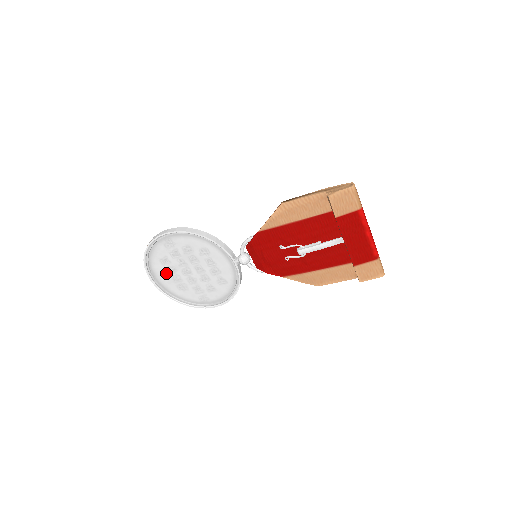
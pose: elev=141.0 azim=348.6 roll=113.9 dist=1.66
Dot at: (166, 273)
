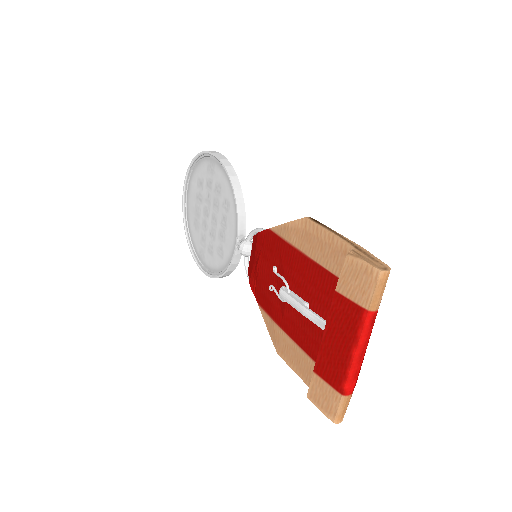
Dot at: (195, 197)
